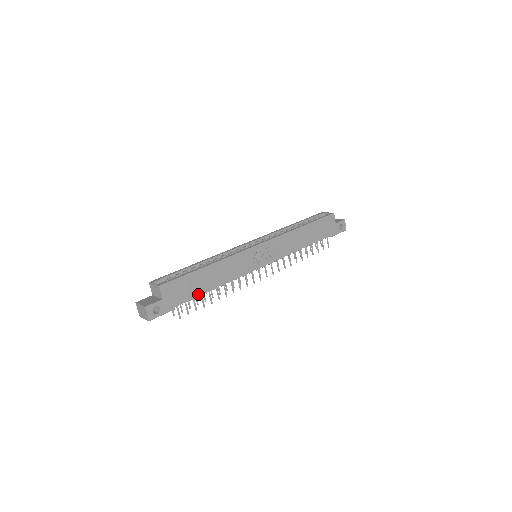
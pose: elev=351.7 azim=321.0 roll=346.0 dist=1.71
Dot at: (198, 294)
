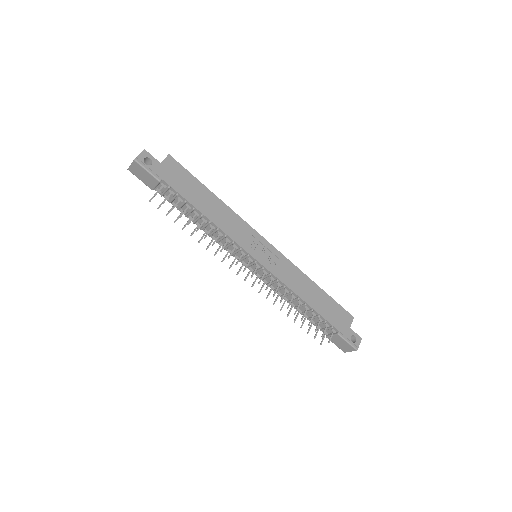
Dot at: (187, 199)
